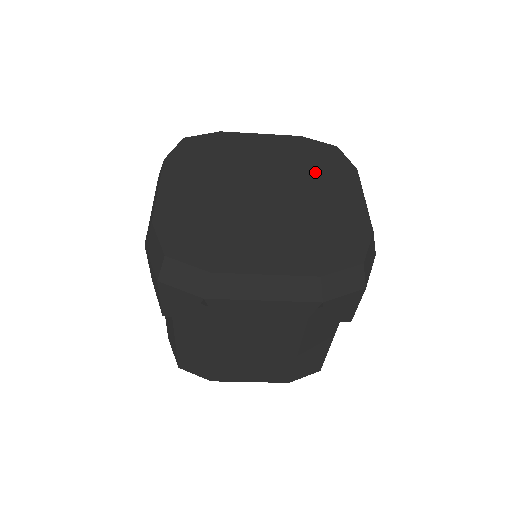
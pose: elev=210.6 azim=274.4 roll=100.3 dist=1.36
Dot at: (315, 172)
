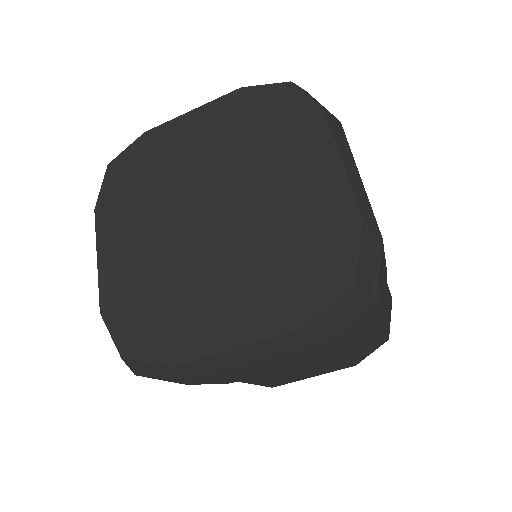
Dot at: (268, 146)
